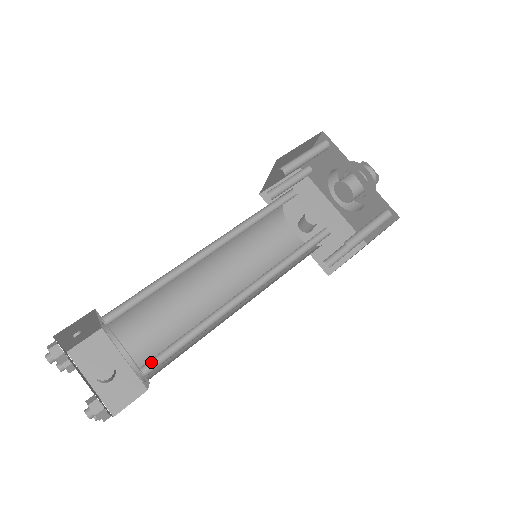
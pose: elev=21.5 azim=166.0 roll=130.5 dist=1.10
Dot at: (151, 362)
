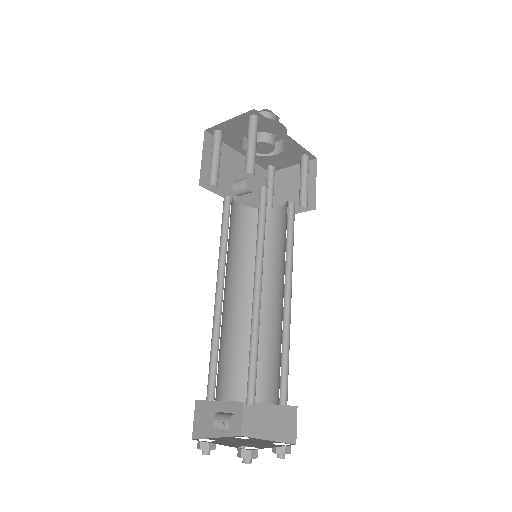
Dot at: occluded
